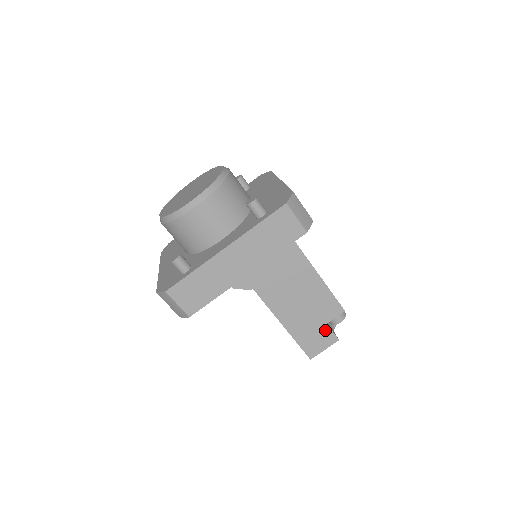
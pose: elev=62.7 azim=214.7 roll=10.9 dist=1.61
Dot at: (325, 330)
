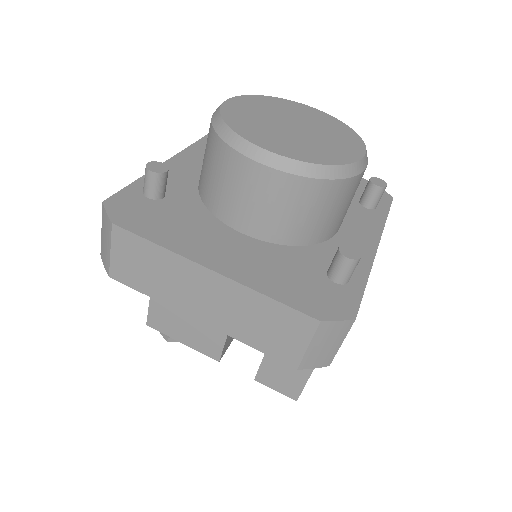
Dot at: occluded
